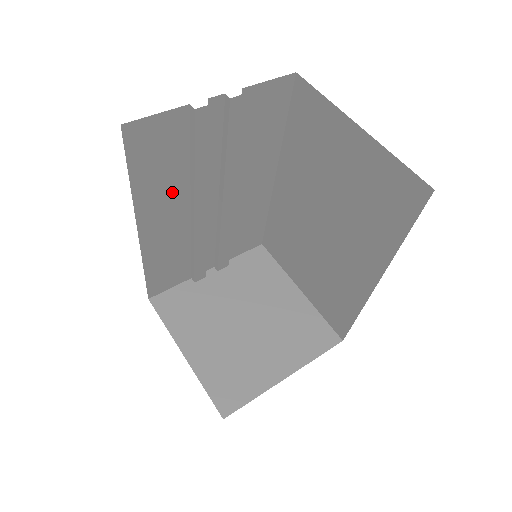
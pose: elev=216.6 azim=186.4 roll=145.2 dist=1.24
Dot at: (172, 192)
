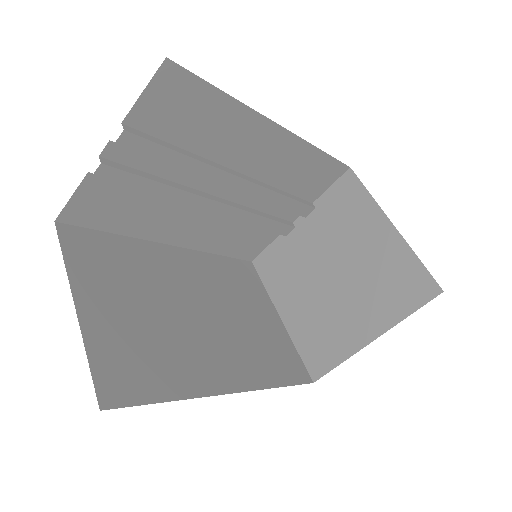
Dot at: (167, 213)
